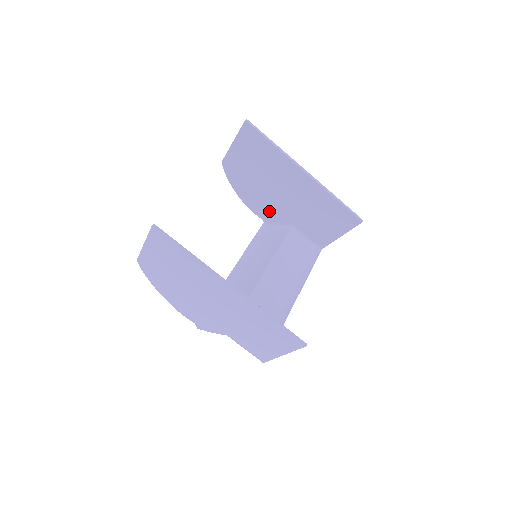
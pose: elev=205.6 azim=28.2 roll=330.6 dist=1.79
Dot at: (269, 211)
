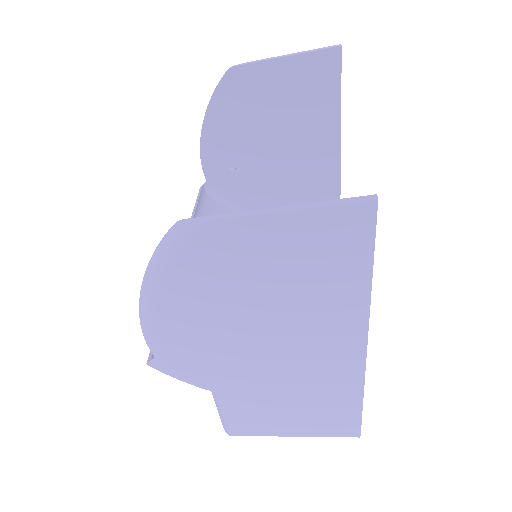
Dot at: occluded
